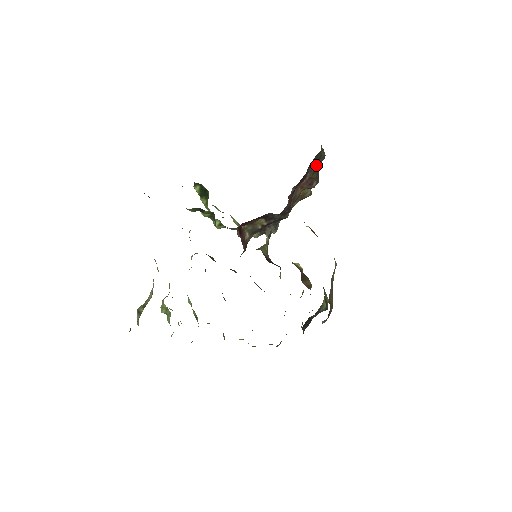
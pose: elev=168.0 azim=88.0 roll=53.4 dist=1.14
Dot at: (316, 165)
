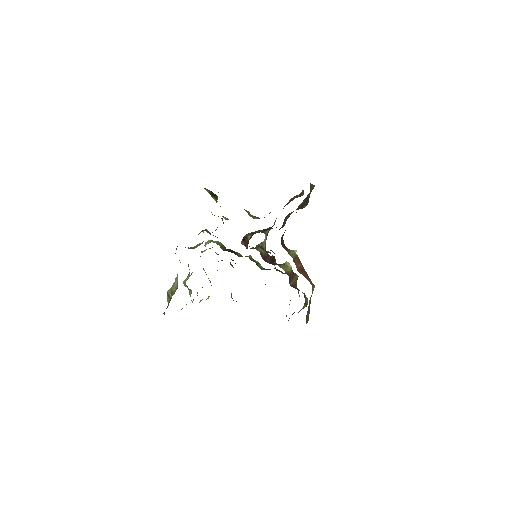
Dot at: (306, 197)
